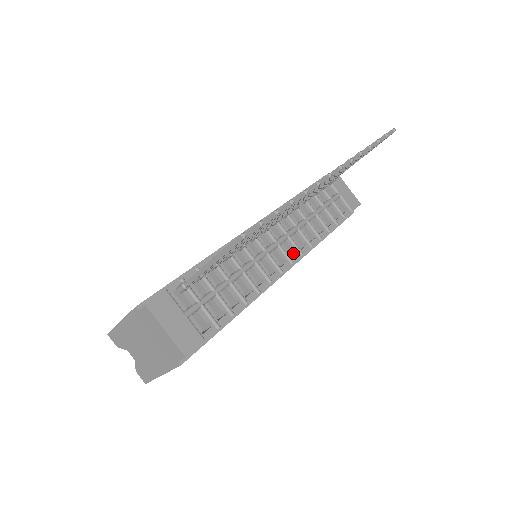
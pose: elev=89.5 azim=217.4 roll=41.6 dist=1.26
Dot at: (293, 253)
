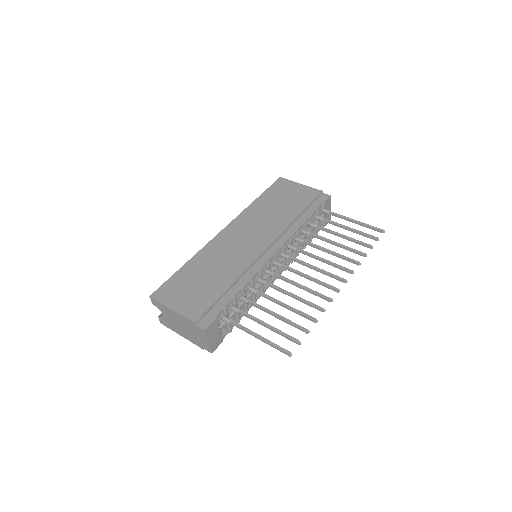
Dot at: (280, 267)
